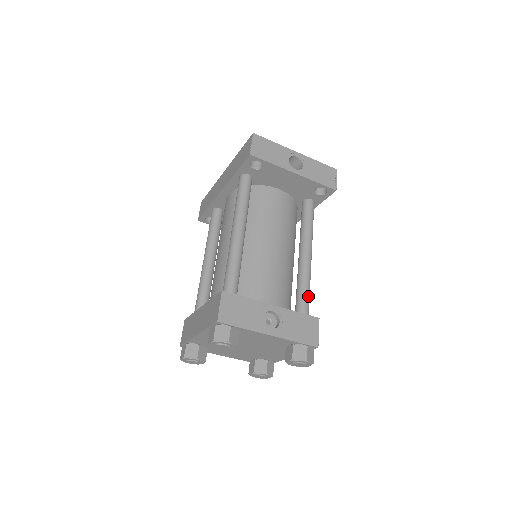
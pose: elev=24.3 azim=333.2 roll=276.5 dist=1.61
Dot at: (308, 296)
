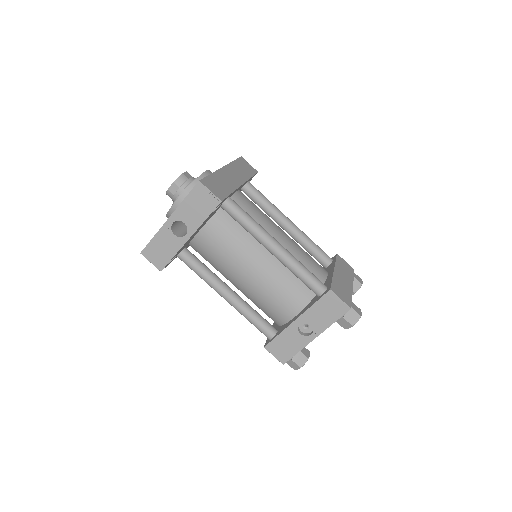
Dot at: (308, 279)
